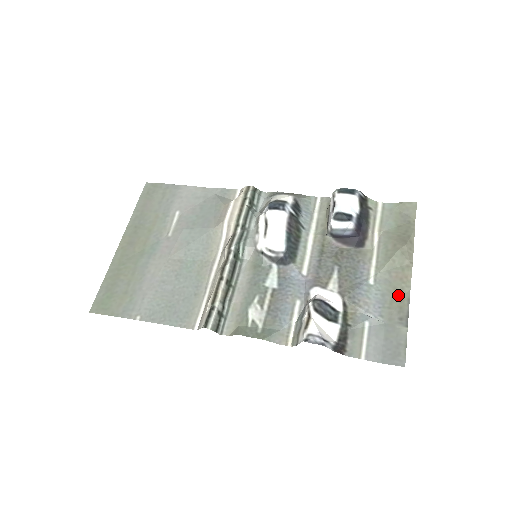
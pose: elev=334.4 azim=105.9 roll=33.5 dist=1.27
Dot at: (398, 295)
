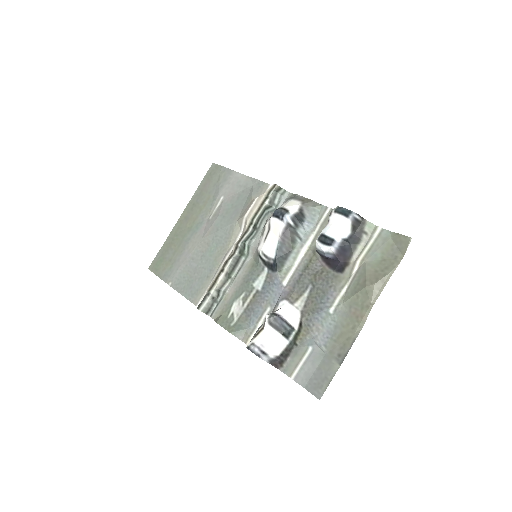
Dot at: (348, 332)
